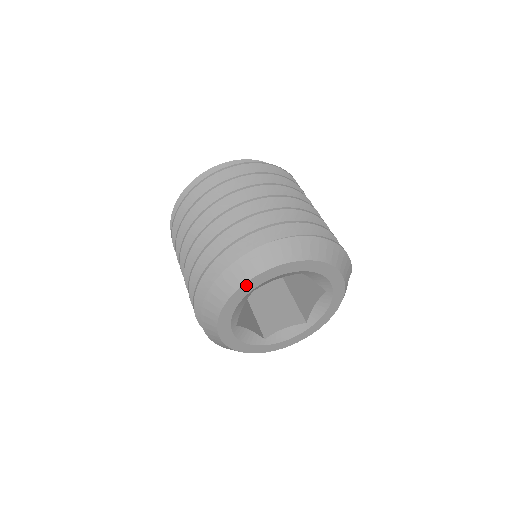
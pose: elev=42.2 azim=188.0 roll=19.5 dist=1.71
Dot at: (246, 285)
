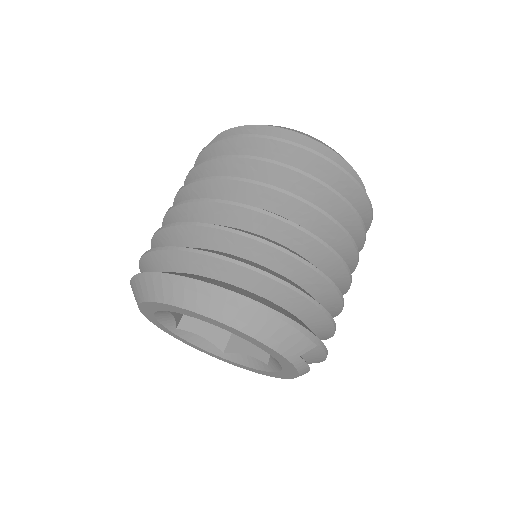
Dot at: (146, 304)
